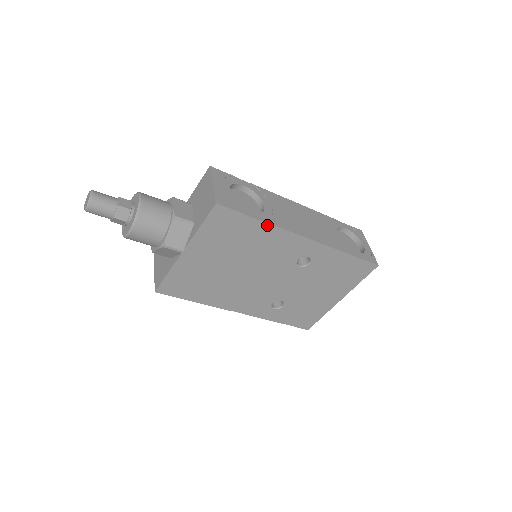
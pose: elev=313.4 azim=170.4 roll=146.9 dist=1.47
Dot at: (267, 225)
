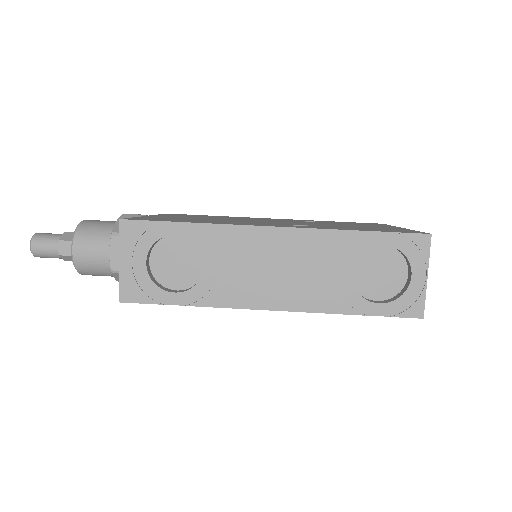
Dot at: (201, 305)
